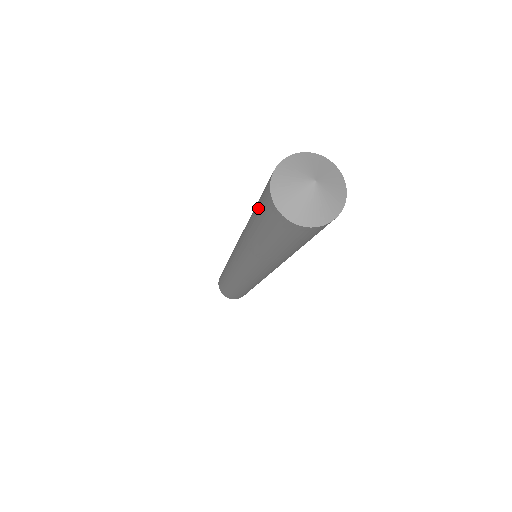
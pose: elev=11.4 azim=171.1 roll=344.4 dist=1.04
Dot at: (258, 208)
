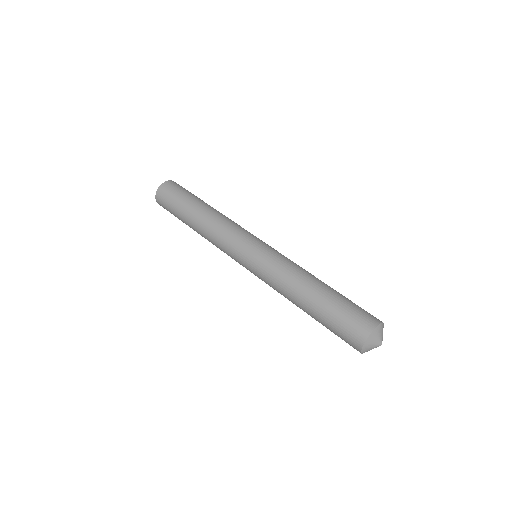
Dot at: (335, 334)
